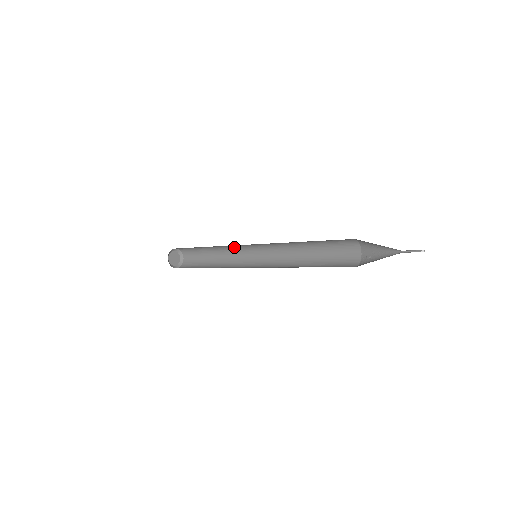
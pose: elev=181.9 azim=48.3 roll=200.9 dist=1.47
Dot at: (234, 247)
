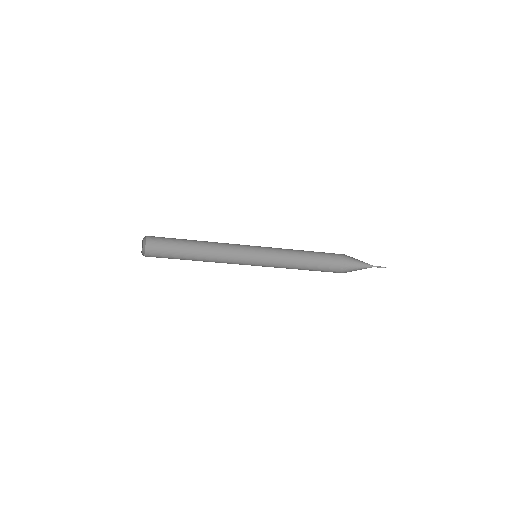
Dot at: (226, 243)
